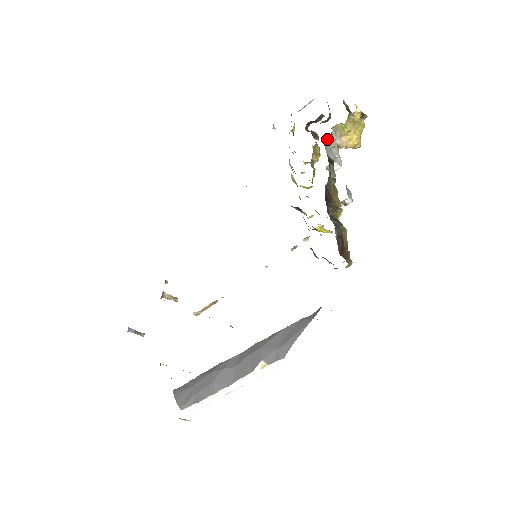
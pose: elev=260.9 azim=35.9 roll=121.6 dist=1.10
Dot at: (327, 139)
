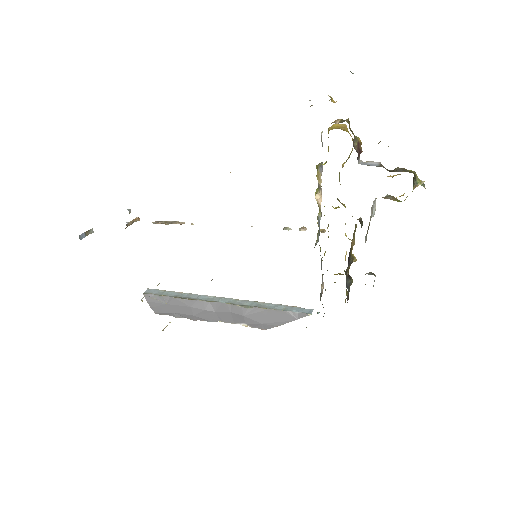
Dot at: occluded
